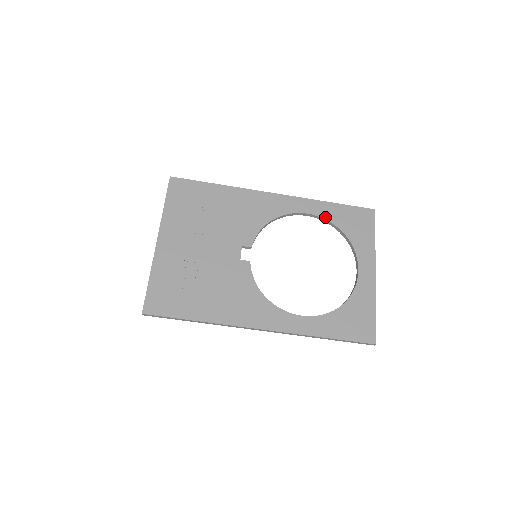
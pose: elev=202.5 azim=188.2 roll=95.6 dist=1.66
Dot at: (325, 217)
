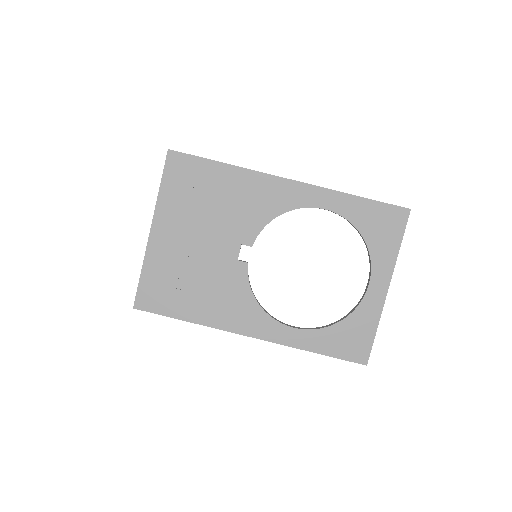
Dot at: (345, 215)
